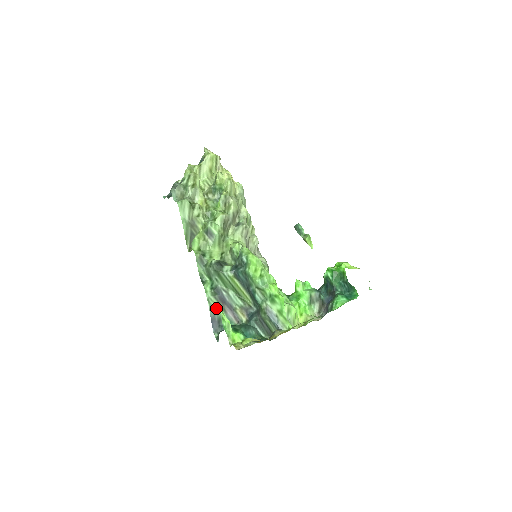
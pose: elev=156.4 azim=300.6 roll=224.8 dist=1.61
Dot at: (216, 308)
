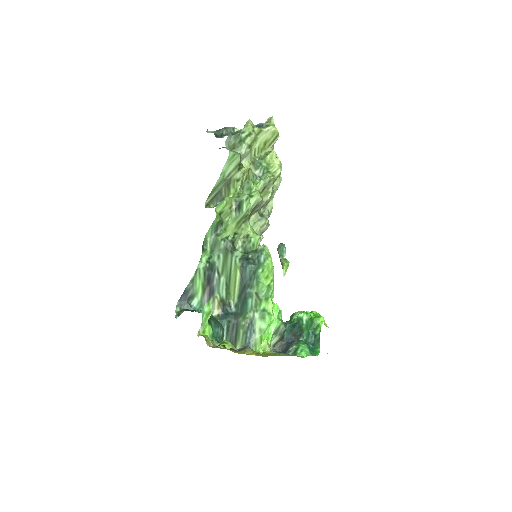
Dot at: (198, 283)
